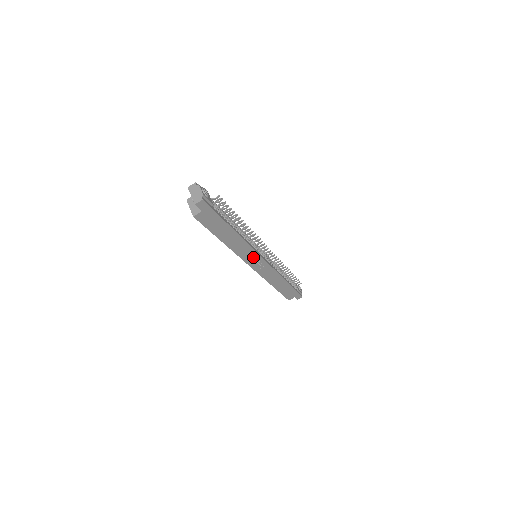
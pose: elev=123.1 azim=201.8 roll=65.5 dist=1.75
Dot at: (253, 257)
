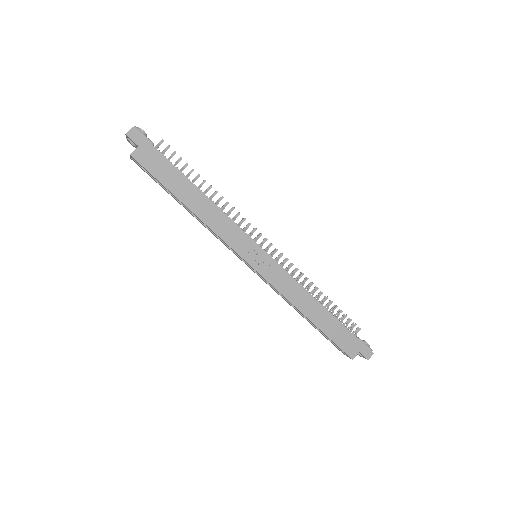
Dot at: (244, 243)
